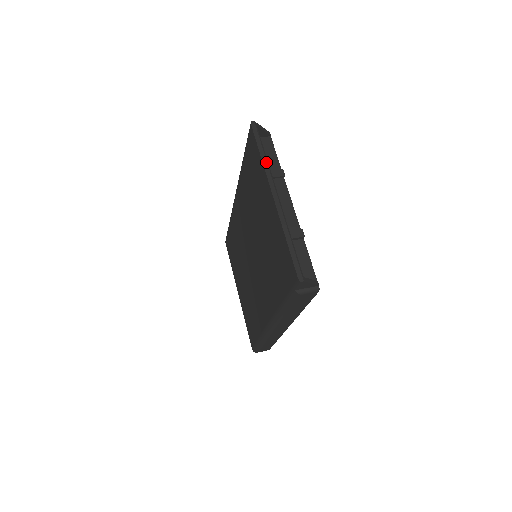
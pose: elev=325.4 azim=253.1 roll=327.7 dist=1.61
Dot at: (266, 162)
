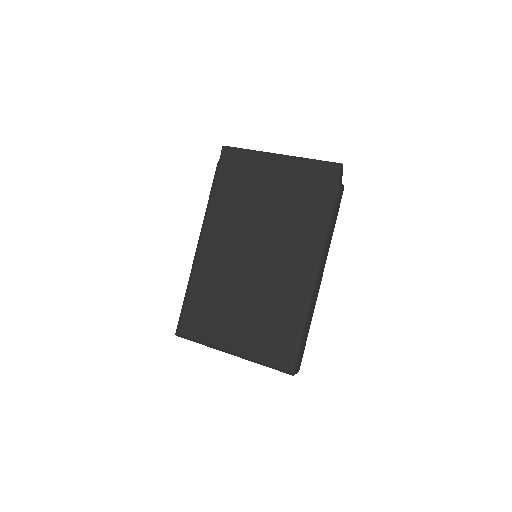
Dot at: (255, 151)
